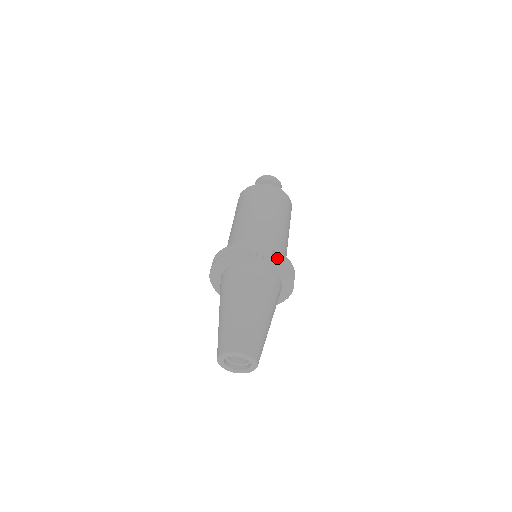
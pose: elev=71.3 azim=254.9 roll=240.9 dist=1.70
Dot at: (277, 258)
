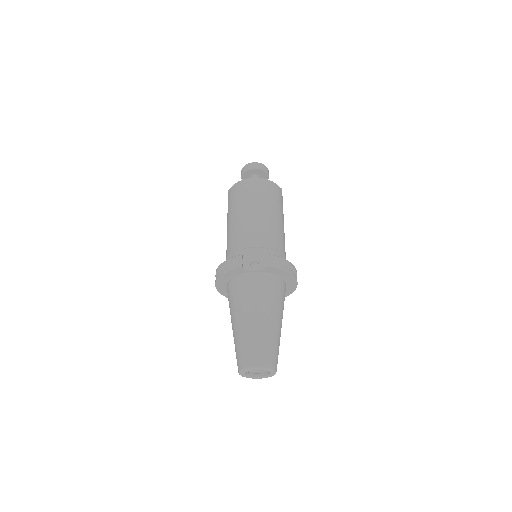
Dot at: (270, 263)
